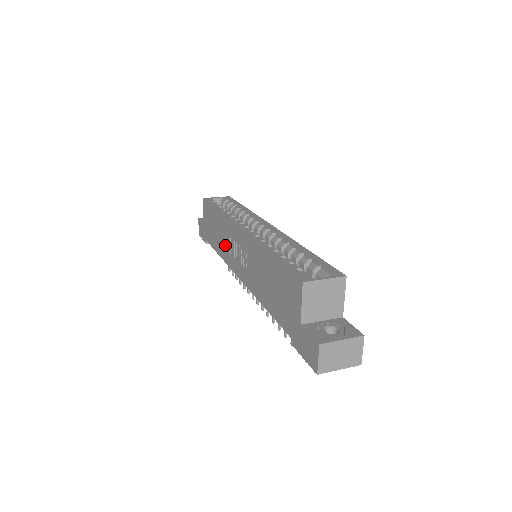
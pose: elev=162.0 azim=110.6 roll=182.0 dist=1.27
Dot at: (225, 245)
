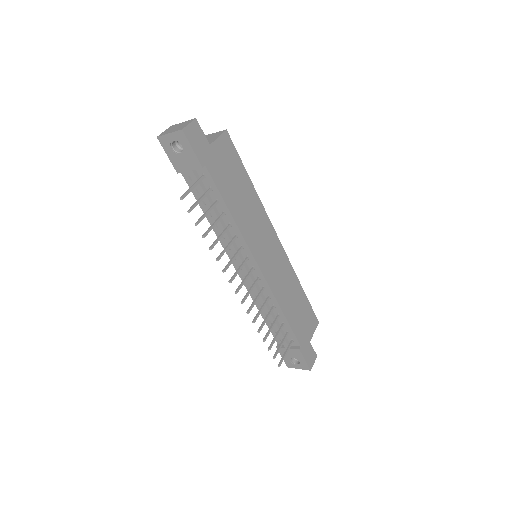
Dot at: occluded
